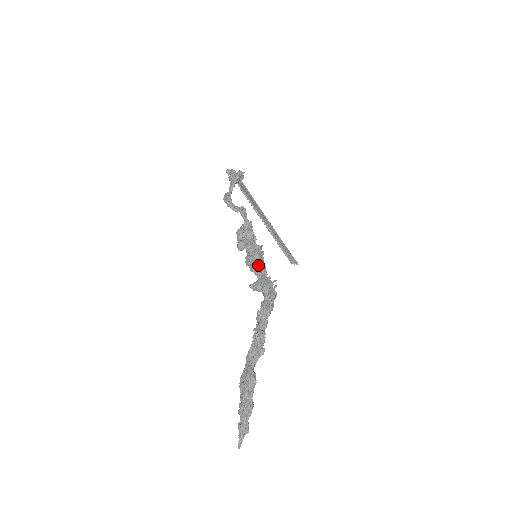
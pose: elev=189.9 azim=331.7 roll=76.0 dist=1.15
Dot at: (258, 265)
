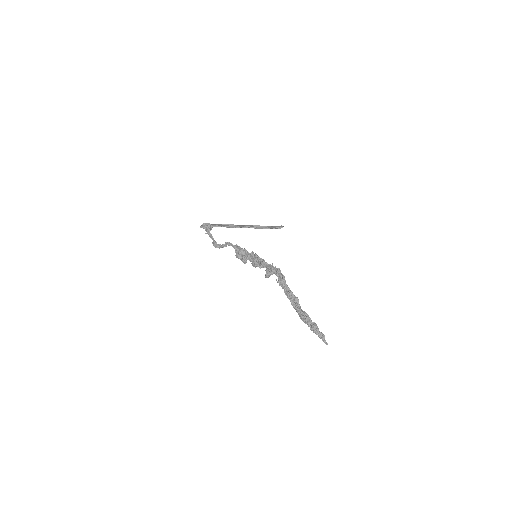
Dot at: (260, 263)
